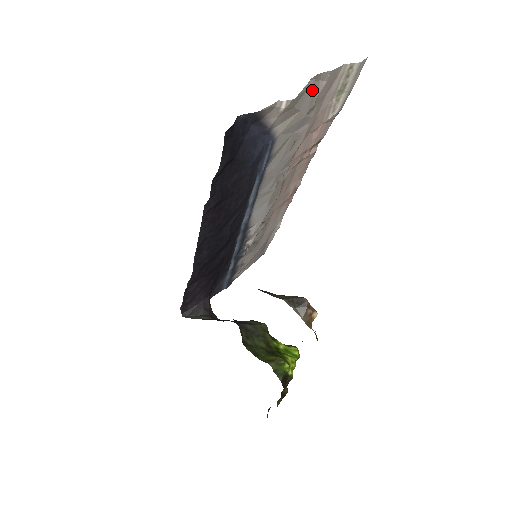
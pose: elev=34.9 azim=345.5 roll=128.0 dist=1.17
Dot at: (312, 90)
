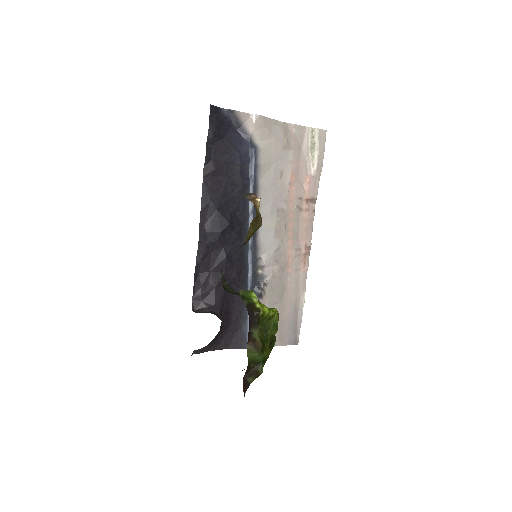
Dot at: (282, 130)
